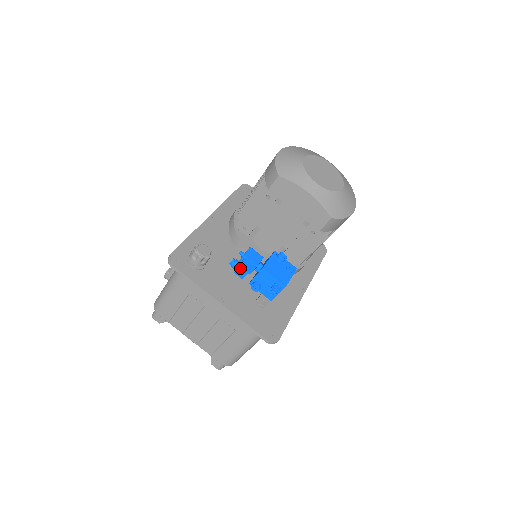
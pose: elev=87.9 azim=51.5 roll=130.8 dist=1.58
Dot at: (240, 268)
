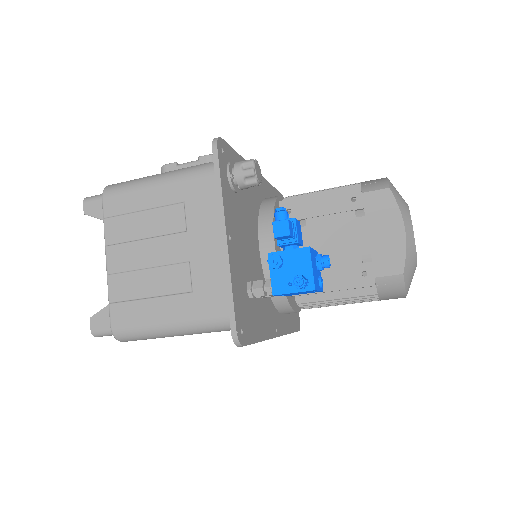
Dot at: (288, 222)
